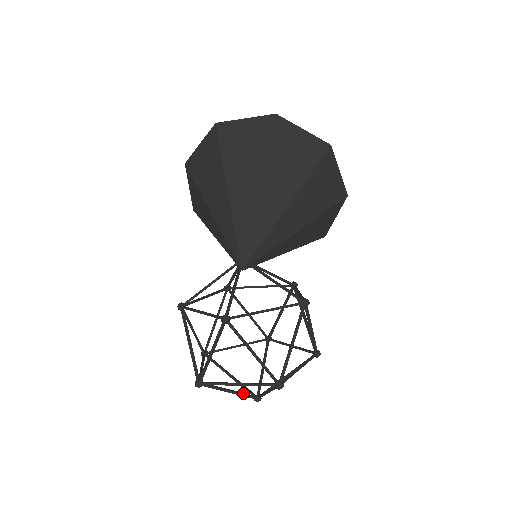
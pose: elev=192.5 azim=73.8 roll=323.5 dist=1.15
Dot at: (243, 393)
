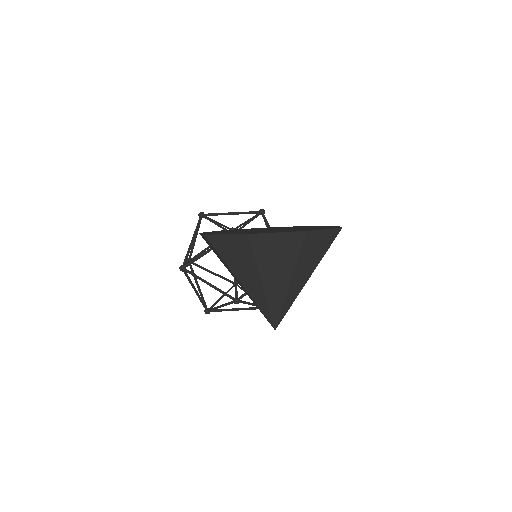
Dot at: (229, 290)
